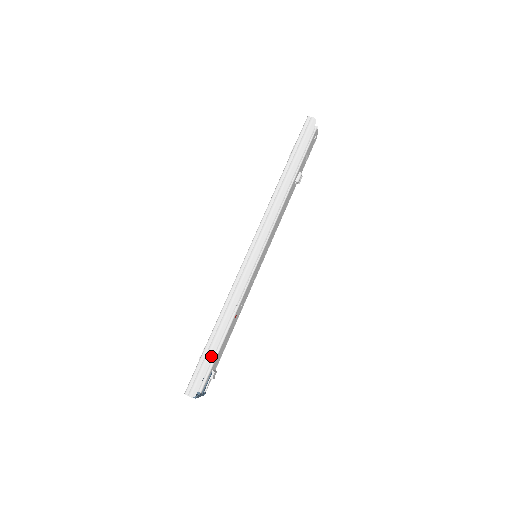
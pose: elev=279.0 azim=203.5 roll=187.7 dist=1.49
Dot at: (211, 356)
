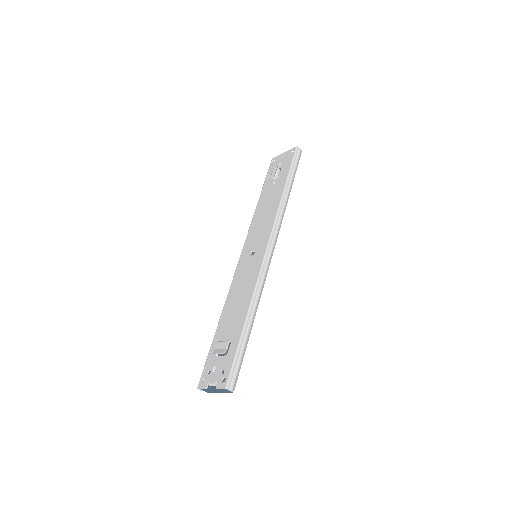
Dot at: (245, 349)
